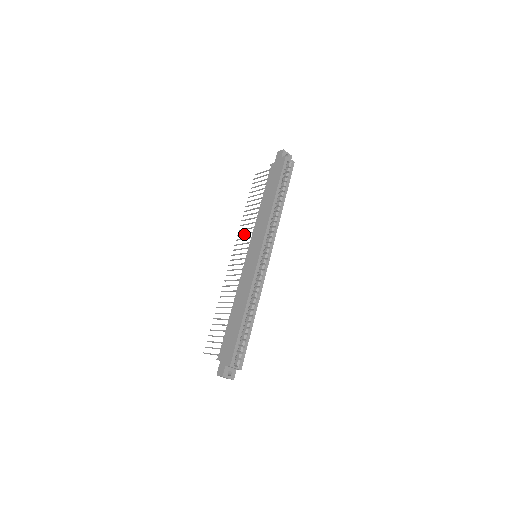
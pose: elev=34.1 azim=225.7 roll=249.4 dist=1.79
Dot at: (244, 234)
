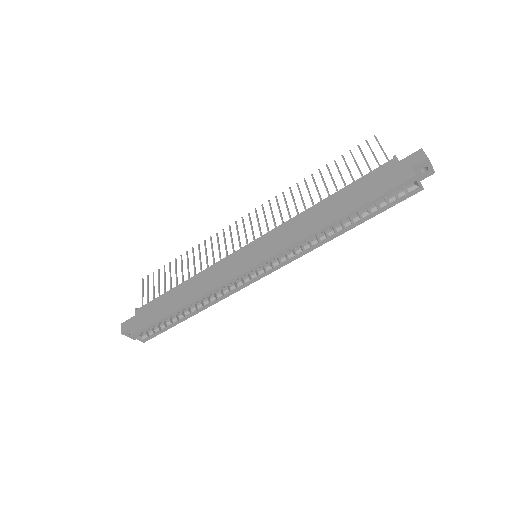
Dot at: (279, 208)
